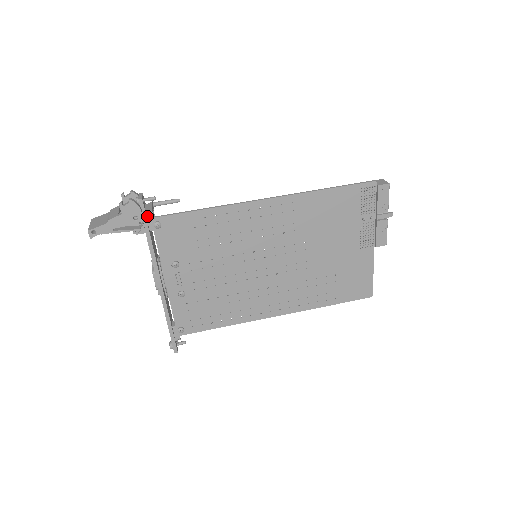
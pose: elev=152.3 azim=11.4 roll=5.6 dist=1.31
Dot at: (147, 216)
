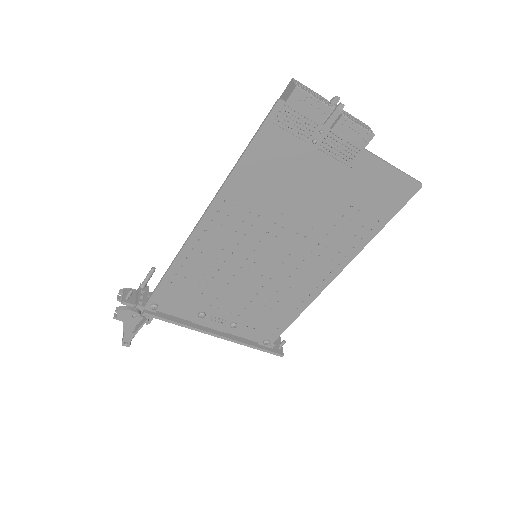
Dot at: occluded
